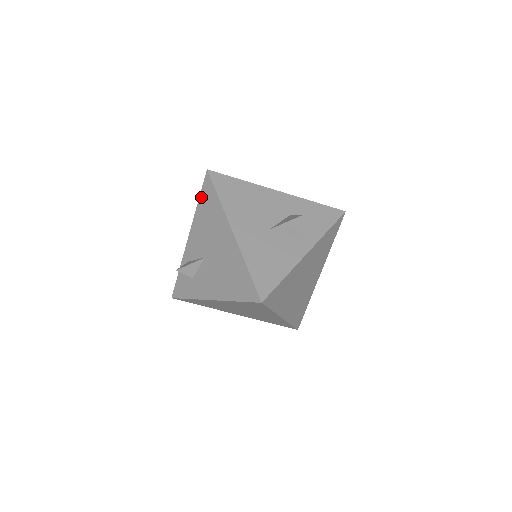
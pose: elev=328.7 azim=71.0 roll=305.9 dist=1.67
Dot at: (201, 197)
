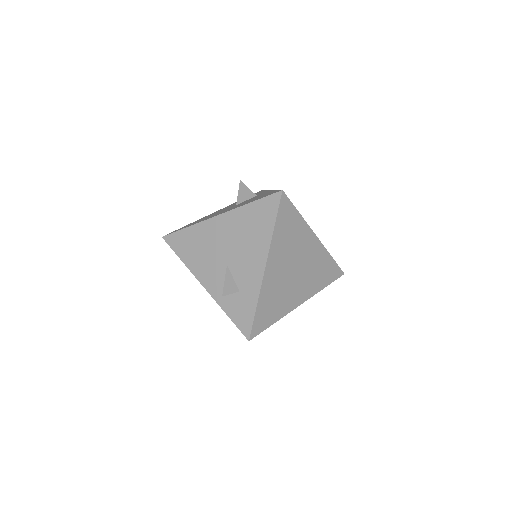
Dot at: (178, 253)
